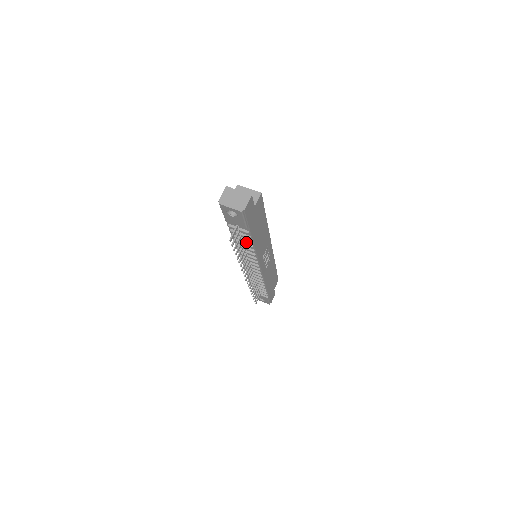
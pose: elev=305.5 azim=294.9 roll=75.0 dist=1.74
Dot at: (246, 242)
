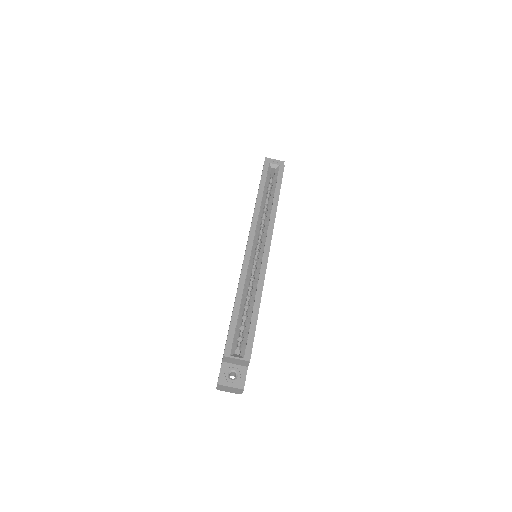
Dot at: occluded
